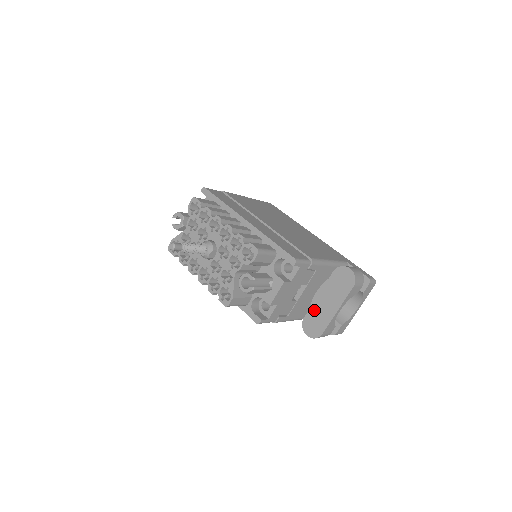
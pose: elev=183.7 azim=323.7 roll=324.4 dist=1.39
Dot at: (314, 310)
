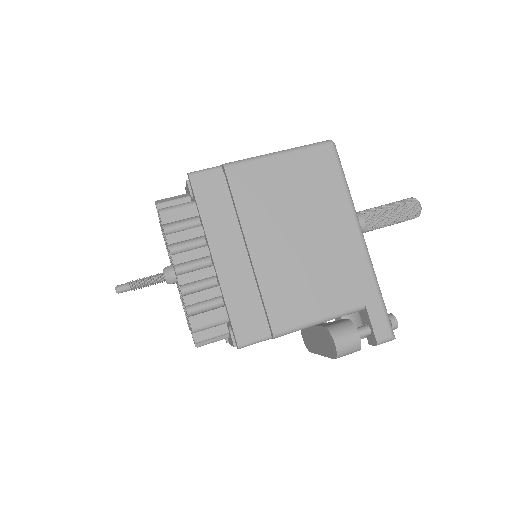
Dot at: (308, 330)
